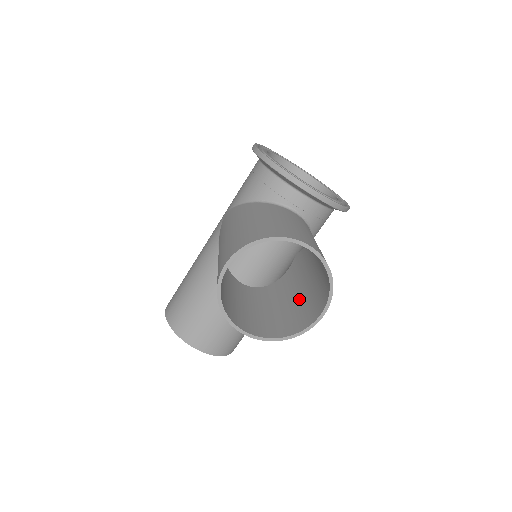
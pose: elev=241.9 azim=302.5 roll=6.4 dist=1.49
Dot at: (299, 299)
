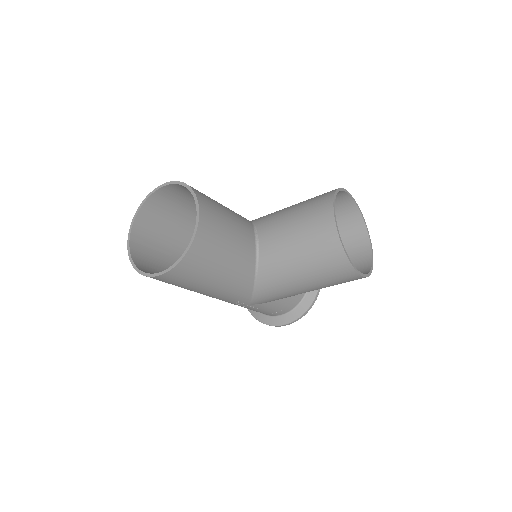
Dot at: (310, 279)
